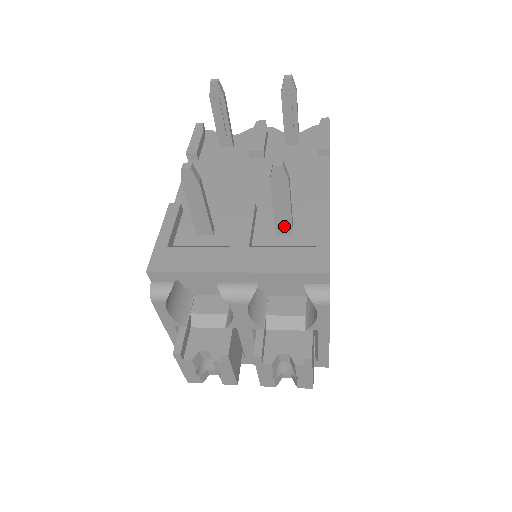
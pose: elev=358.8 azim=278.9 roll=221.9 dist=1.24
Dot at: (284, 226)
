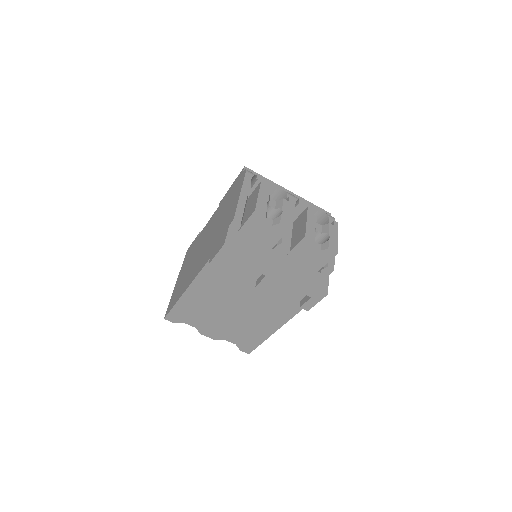
Dot at: occluded
